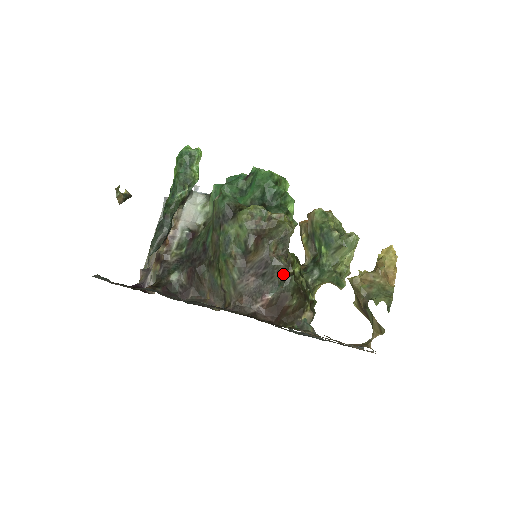
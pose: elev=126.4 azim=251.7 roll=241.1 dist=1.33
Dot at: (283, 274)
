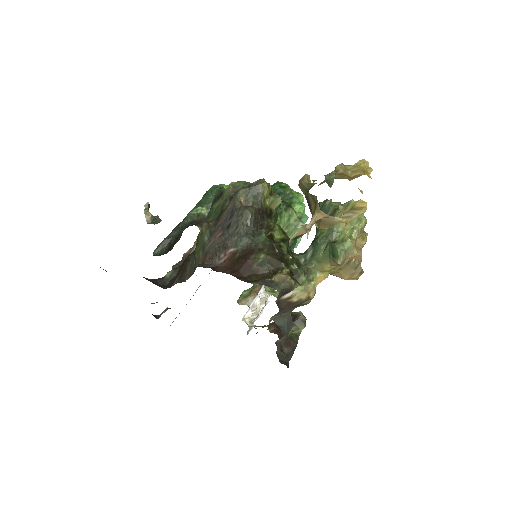
Dot at: (252, 227)
